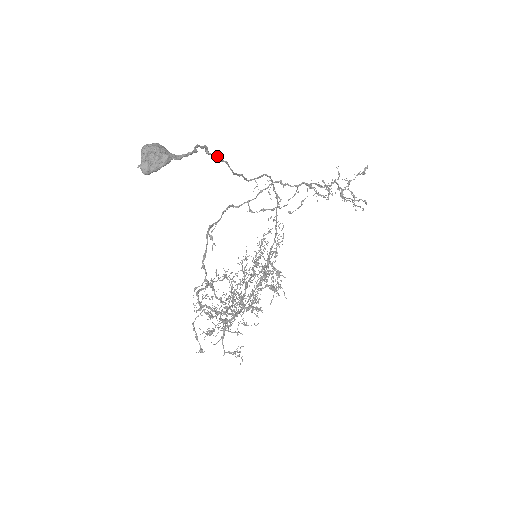
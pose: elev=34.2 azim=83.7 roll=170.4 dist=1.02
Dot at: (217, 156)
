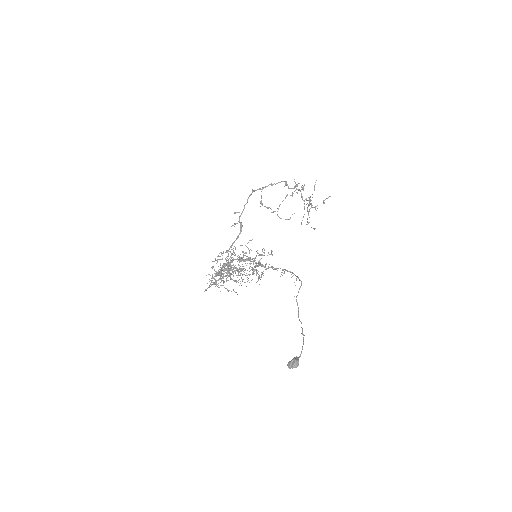
Dot at: occluded
